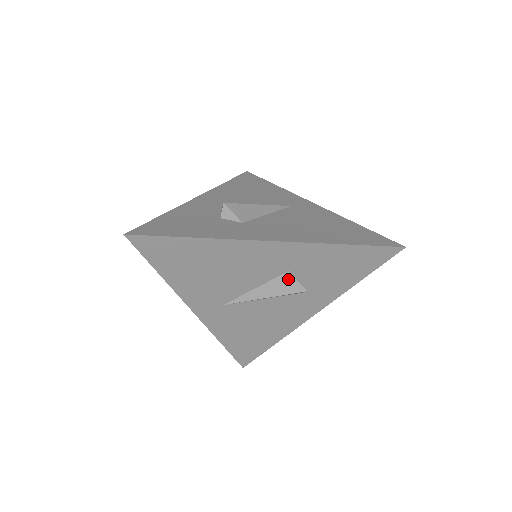
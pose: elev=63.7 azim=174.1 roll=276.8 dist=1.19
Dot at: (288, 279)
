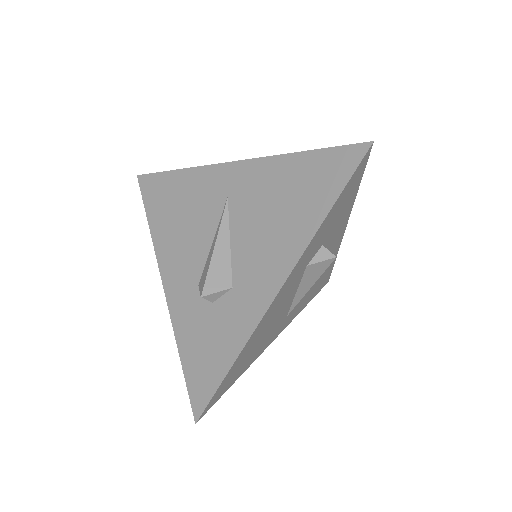
Dot at: (313, 268)
